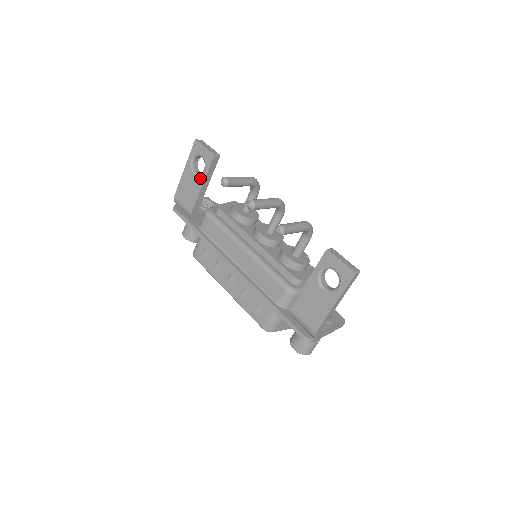
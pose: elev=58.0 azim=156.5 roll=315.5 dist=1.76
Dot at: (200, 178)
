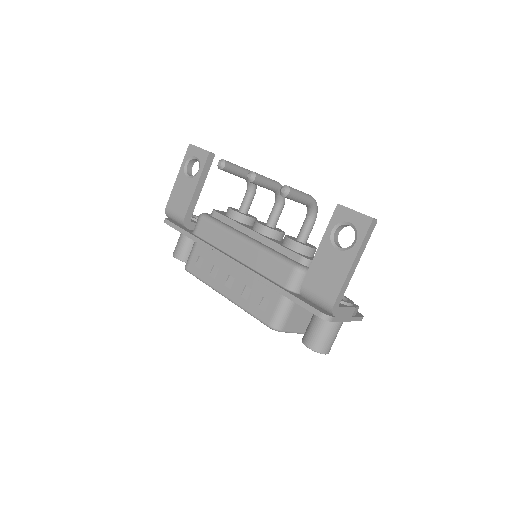
Dot at: (194, 179)
